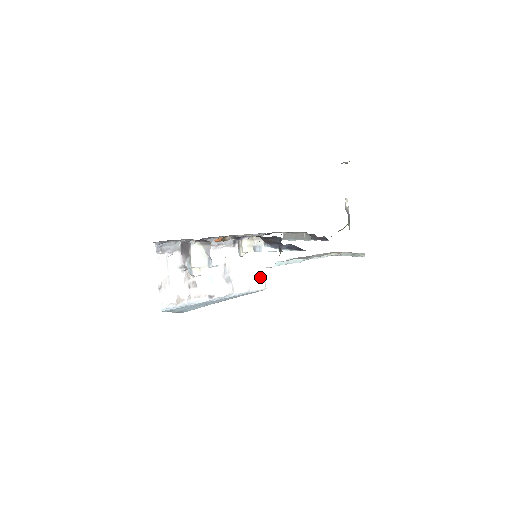
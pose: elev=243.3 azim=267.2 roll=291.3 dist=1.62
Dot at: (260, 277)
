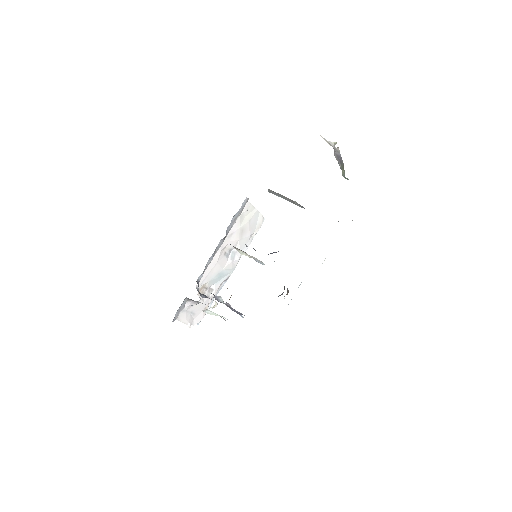
Dot at: (257, 220)
